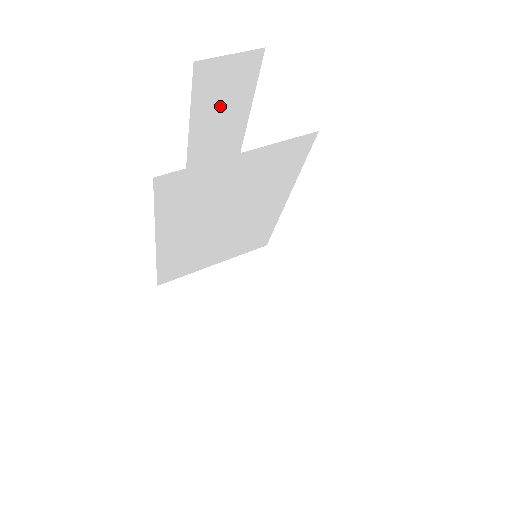
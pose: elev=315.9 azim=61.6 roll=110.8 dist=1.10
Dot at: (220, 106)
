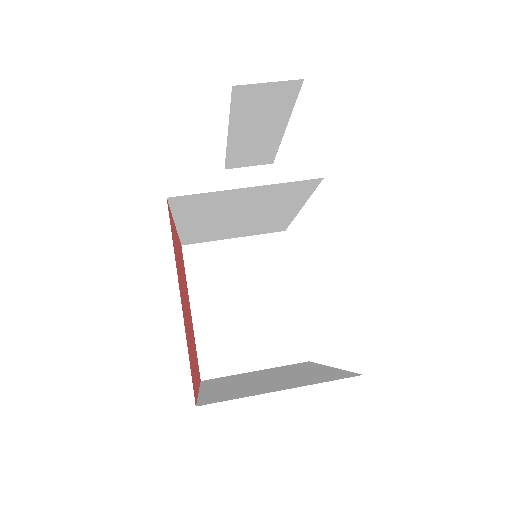
Dot at: (259, 114)
